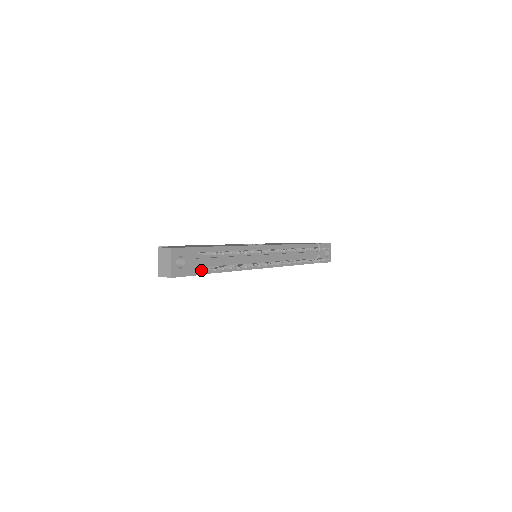
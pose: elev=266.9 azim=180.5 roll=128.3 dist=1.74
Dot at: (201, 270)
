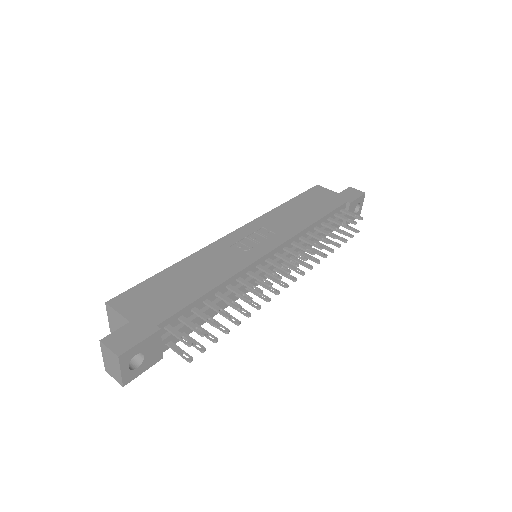
Dot at: (171, 342)
